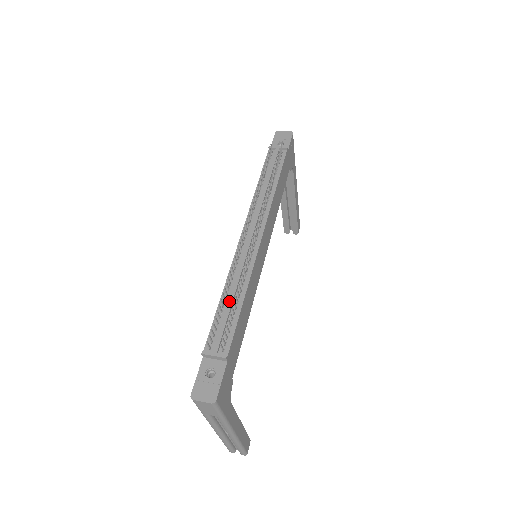
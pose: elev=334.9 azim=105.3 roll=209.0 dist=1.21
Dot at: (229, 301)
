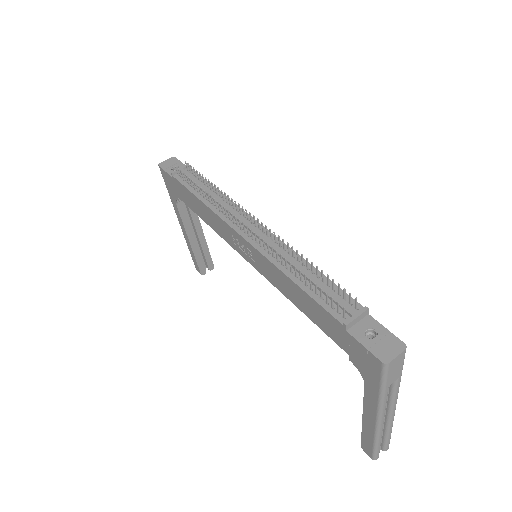
Dot at: (307, 276)
